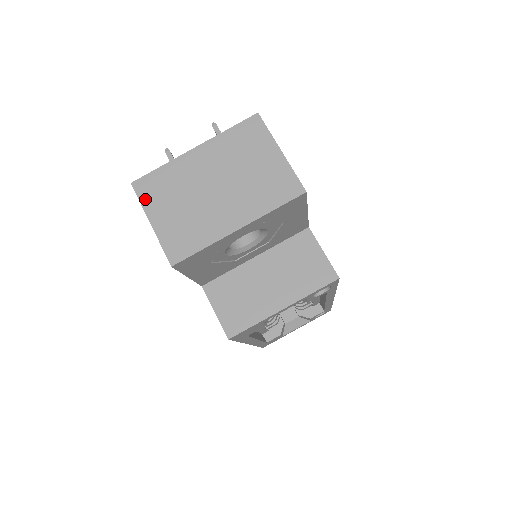
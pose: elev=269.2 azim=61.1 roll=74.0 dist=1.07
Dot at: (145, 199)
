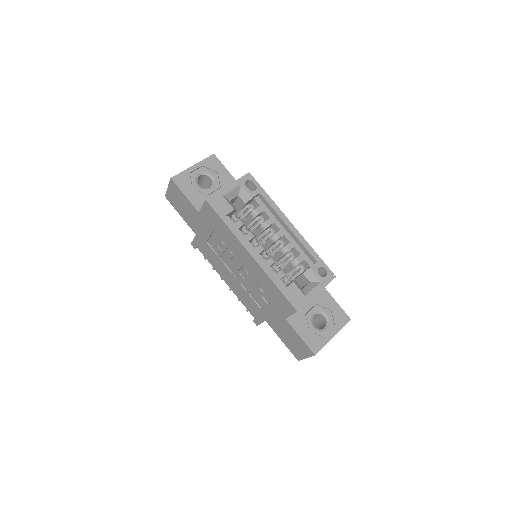
Dot at: occluded
